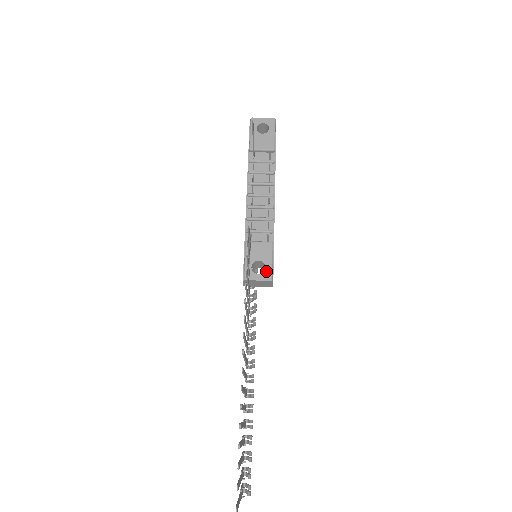
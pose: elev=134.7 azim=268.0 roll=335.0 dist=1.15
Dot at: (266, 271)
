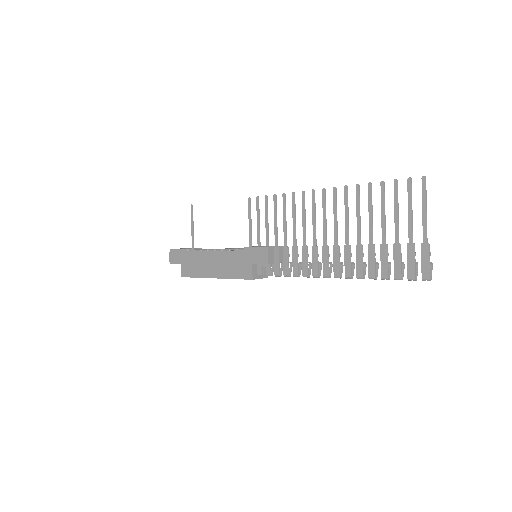
Dot at: occluded
